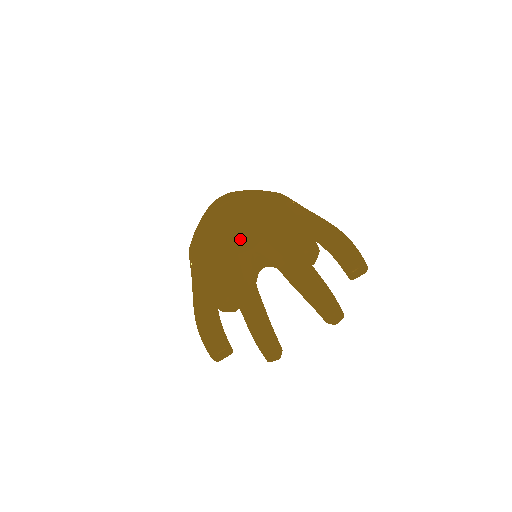
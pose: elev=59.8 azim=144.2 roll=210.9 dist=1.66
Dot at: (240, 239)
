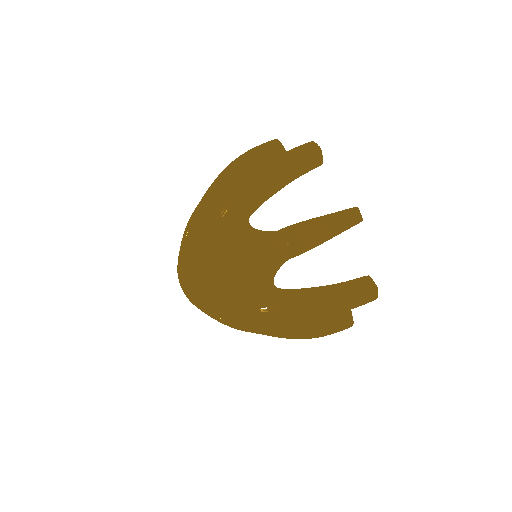
Dot at: occluded
